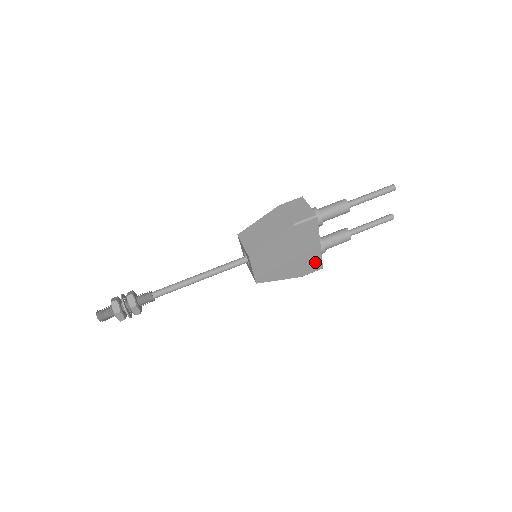
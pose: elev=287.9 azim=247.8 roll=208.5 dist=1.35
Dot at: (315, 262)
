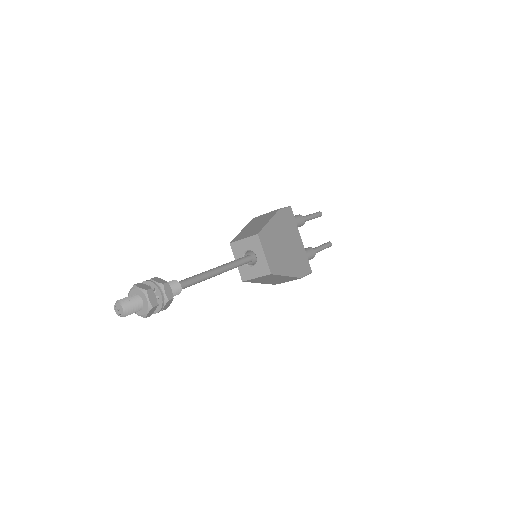
Dot at: (304, 262)
